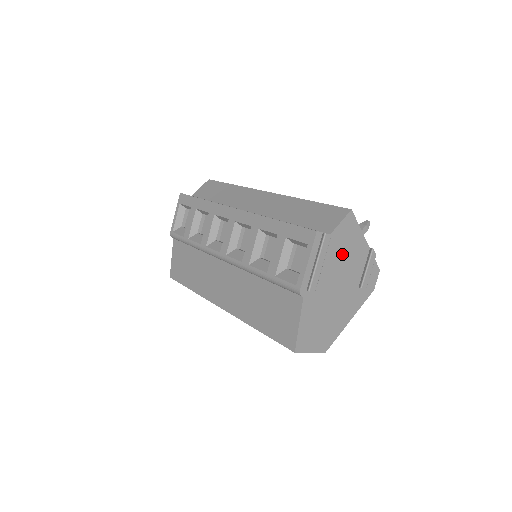
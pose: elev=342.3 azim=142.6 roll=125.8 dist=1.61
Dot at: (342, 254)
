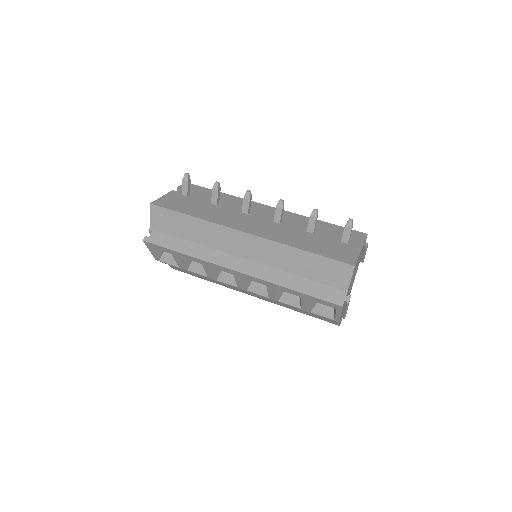
Dot at: (352, 278)
